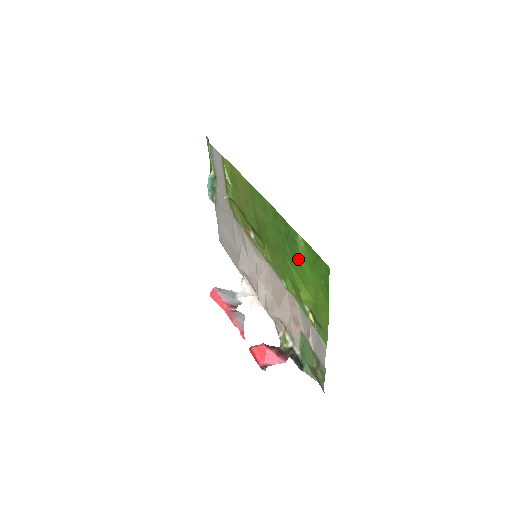
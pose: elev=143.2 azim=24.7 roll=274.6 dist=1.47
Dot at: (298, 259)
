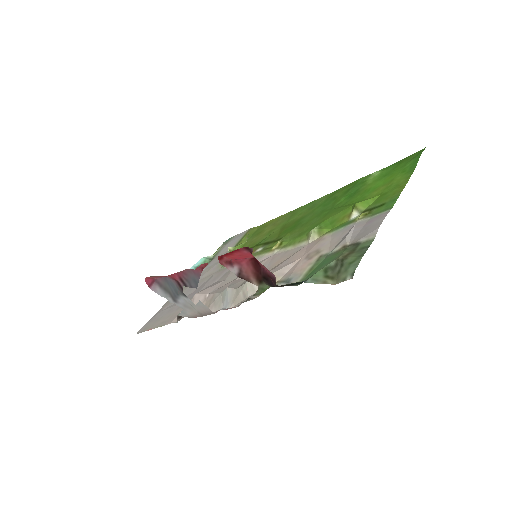
Dot at: (361, 190)
